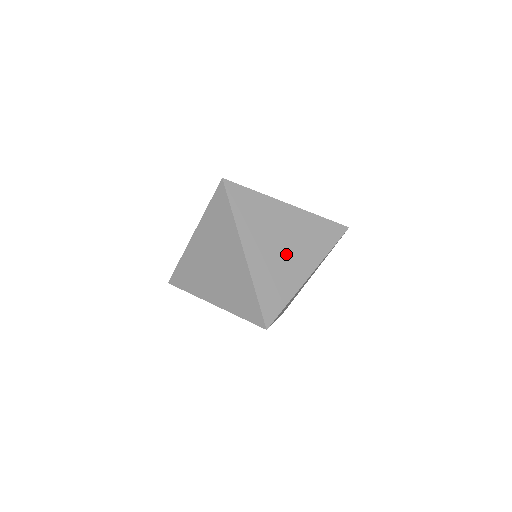
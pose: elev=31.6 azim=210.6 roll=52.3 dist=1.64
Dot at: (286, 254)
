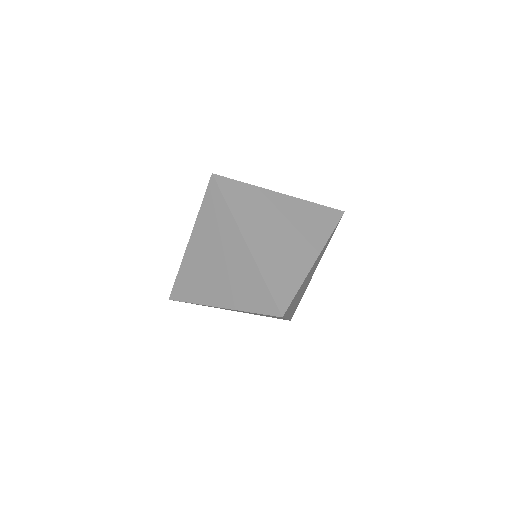
Dot at: (288, 241)
